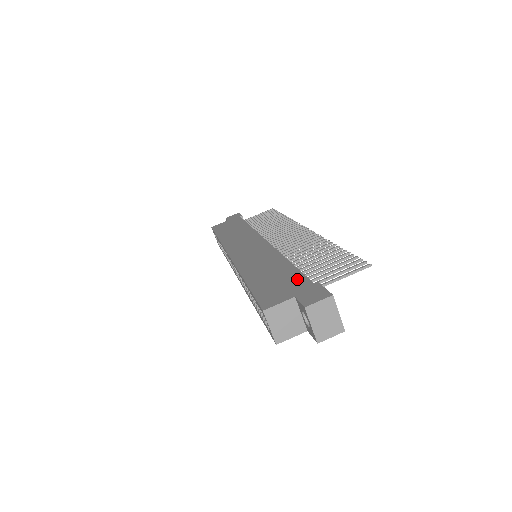
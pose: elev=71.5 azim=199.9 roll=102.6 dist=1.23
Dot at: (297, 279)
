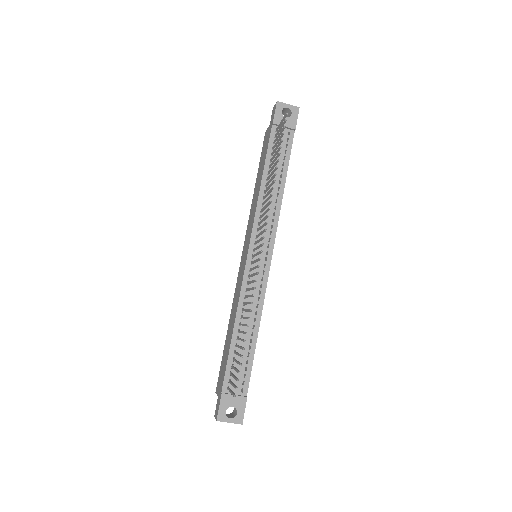
Dot at: (224, 373)
